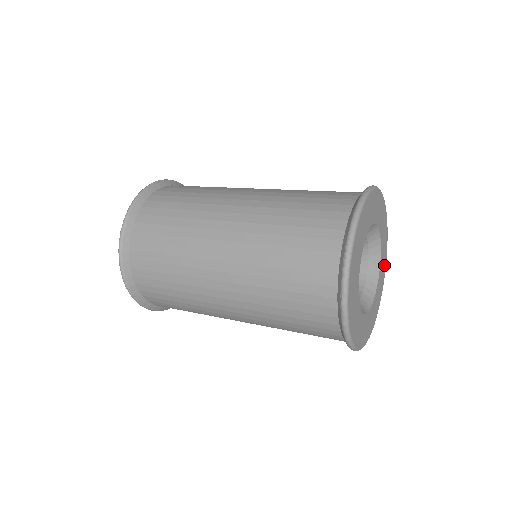
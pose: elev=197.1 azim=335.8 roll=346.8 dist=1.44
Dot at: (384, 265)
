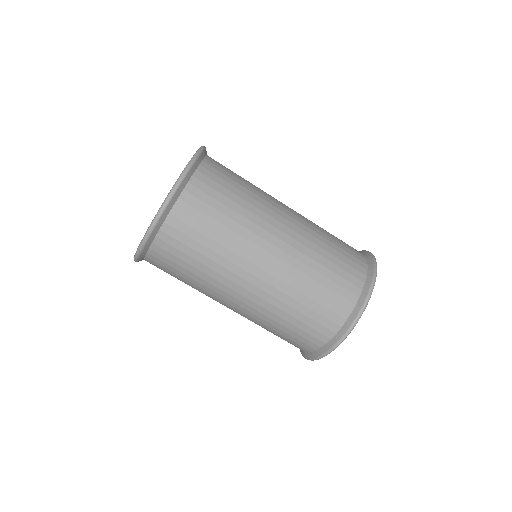
Dot at: occluded
